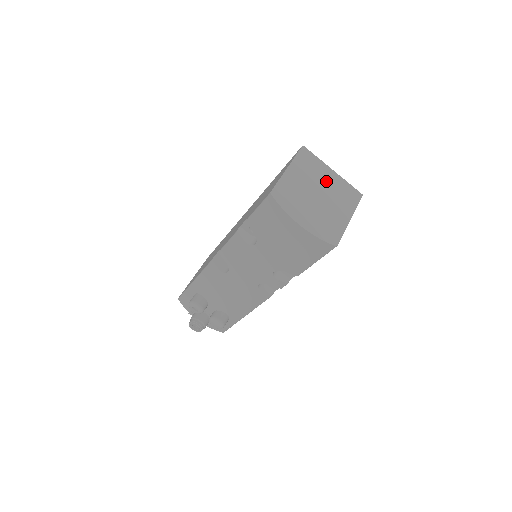
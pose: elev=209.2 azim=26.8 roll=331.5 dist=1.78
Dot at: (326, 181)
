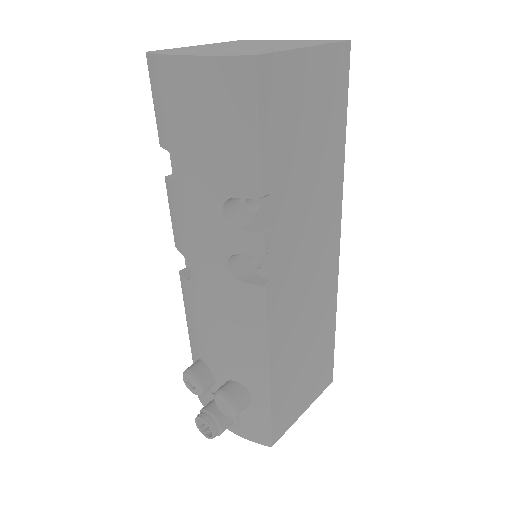
Dot at: occluded
